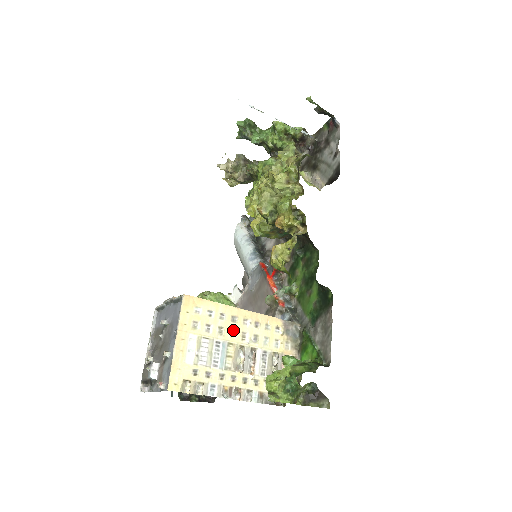
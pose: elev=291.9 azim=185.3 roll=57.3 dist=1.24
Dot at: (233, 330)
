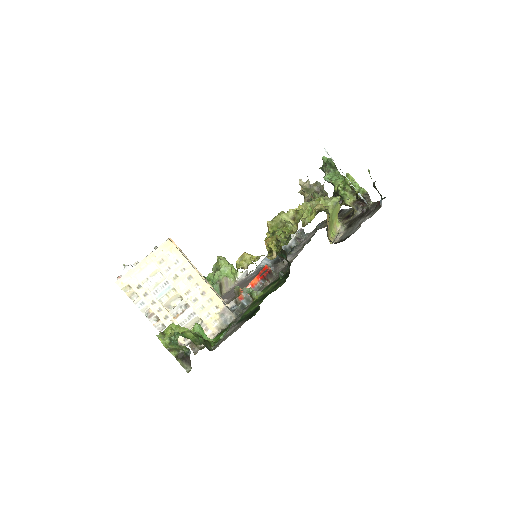
Dot at: (184, 283)
